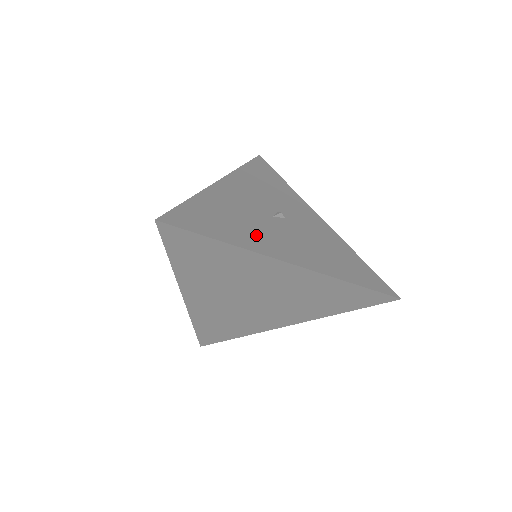
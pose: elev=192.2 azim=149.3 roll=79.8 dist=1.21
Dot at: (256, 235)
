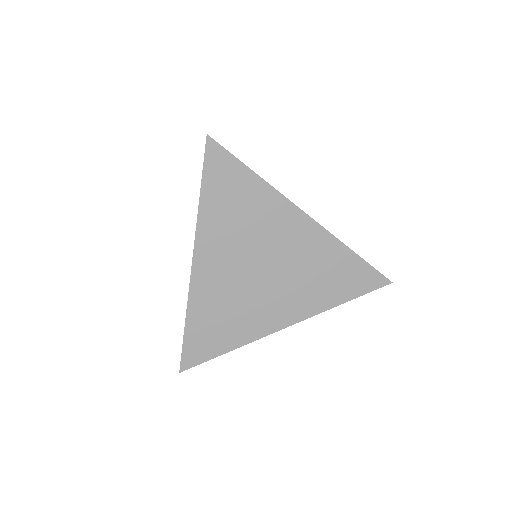
Dot at: occluded
